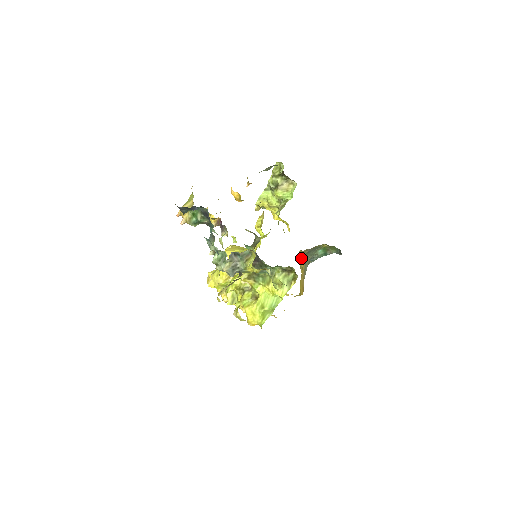
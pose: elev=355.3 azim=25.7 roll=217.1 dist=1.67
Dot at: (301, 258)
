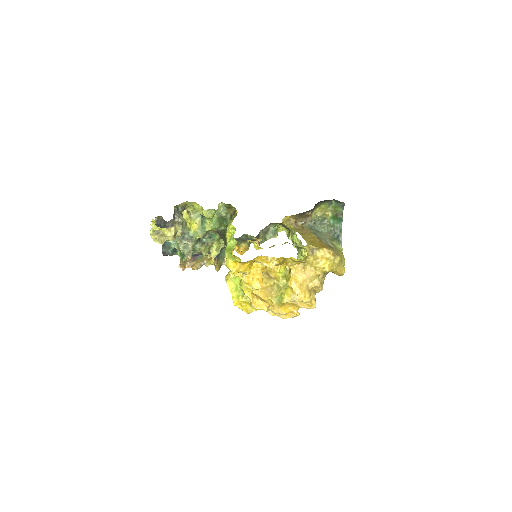
Dot at: (300, 231)
